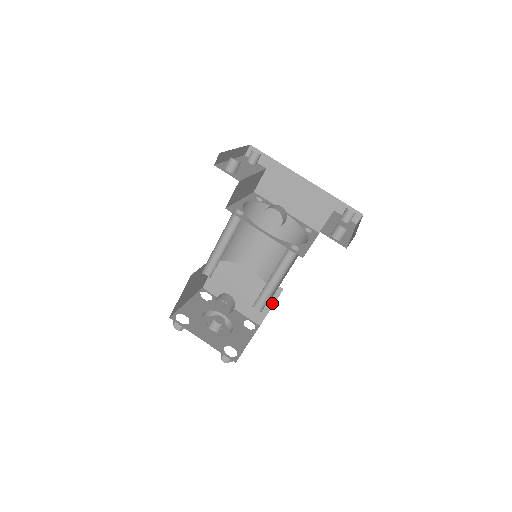
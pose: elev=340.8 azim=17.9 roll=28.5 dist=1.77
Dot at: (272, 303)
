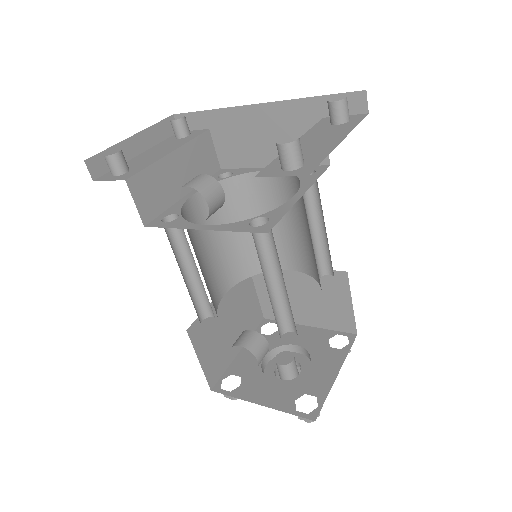
Dot at: (348, 298)
